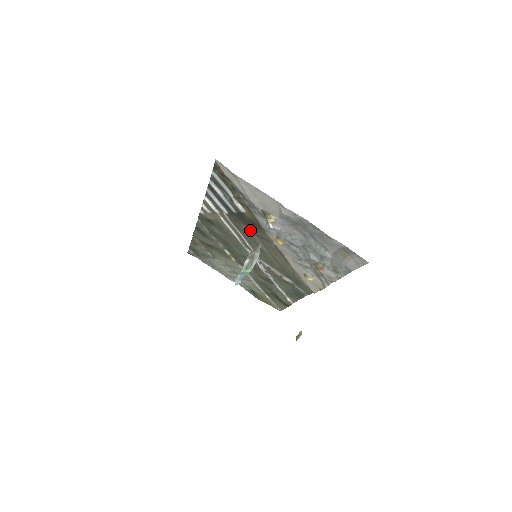
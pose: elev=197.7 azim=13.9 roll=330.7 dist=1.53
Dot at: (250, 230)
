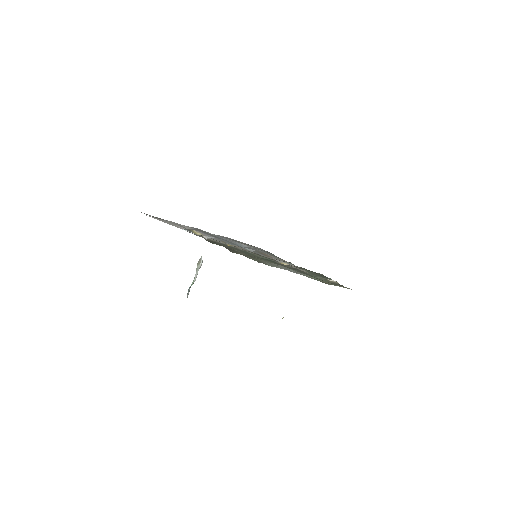
Dot at: occluded
